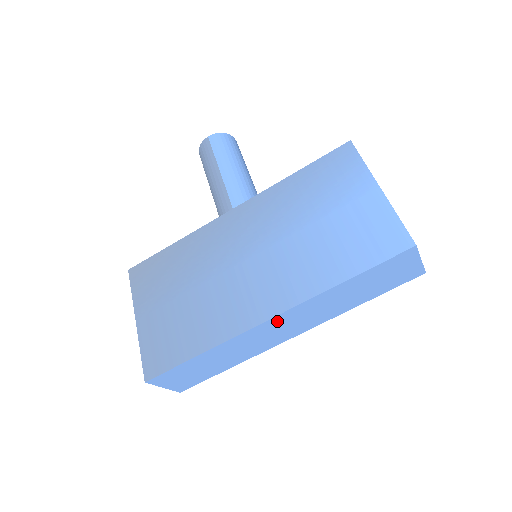
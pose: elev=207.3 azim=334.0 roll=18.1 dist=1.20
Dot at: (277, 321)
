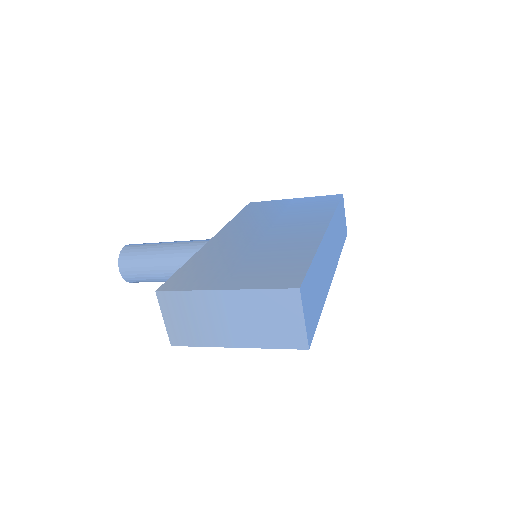
Dot at: (328, 237)
